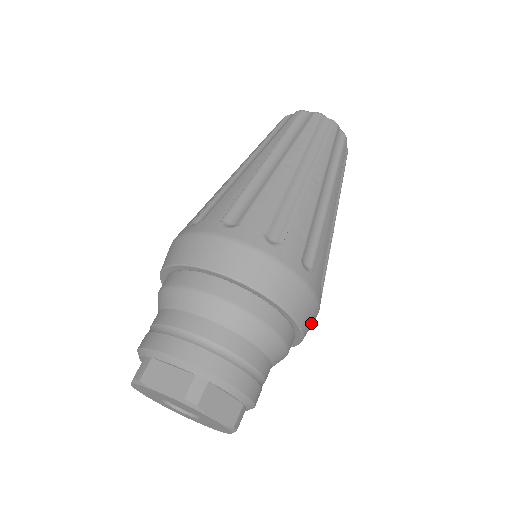
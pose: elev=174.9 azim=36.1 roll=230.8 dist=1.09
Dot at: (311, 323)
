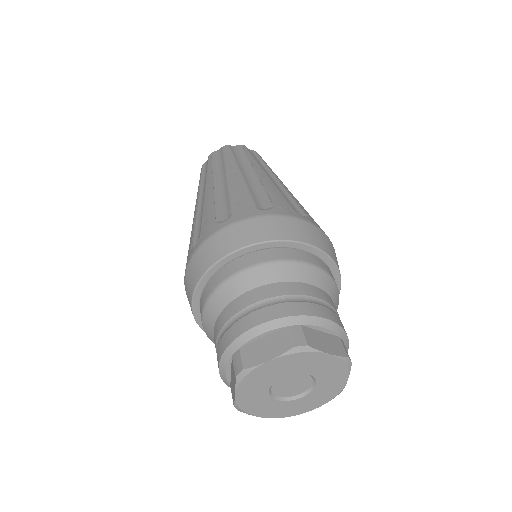
Dot at: occluded
